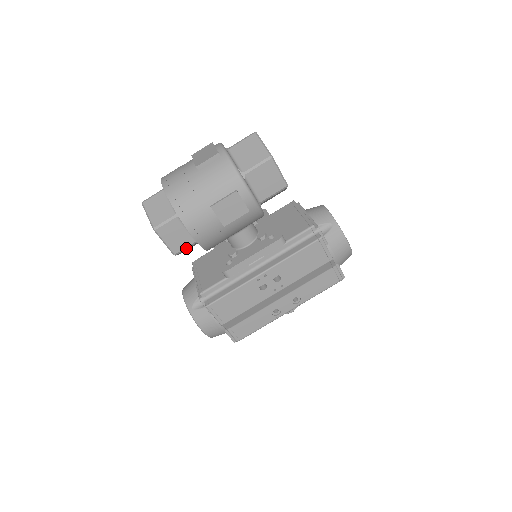
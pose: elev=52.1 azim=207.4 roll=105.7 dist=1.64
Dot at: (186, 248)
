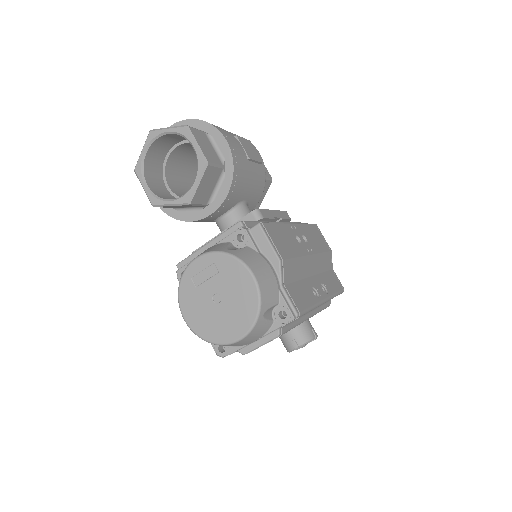
Dot at: (216, 166)
